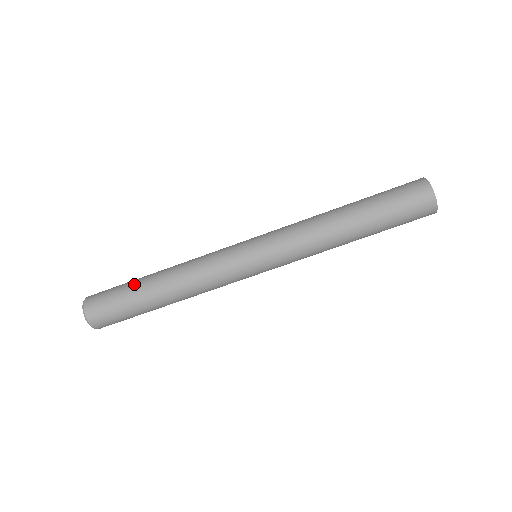
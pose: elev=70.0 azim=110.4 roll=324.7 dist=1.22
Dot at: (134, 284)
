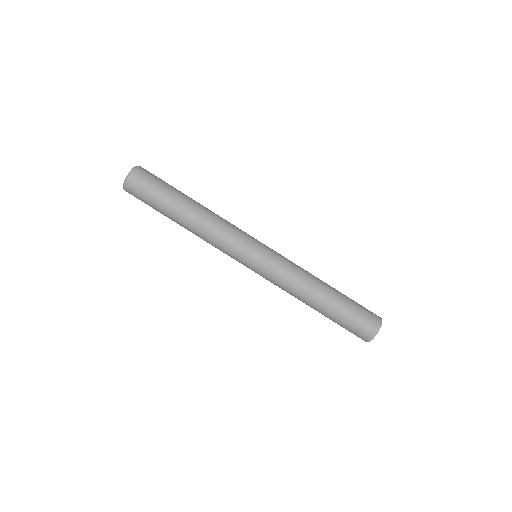
Dot at: (180, 191)
